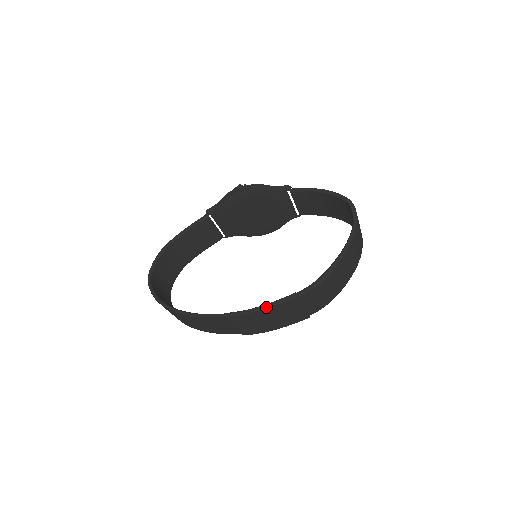
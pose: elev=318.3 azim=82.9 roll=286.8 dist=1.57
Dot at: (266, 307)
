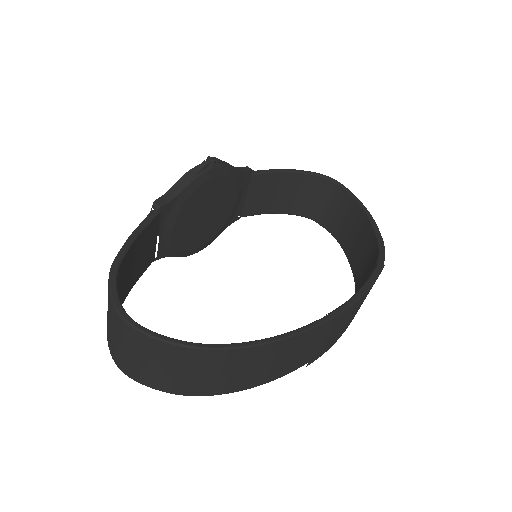
Dot at: (368, 287)
